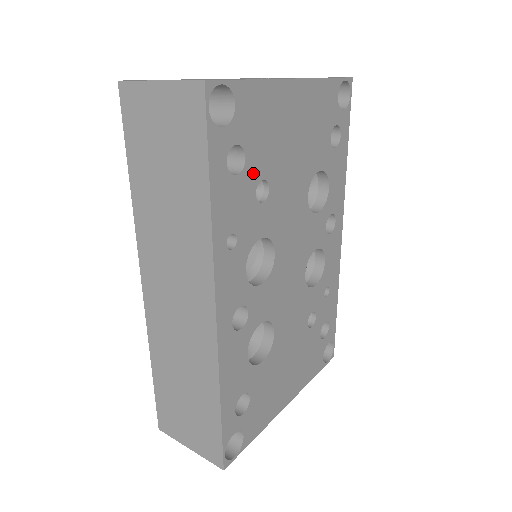
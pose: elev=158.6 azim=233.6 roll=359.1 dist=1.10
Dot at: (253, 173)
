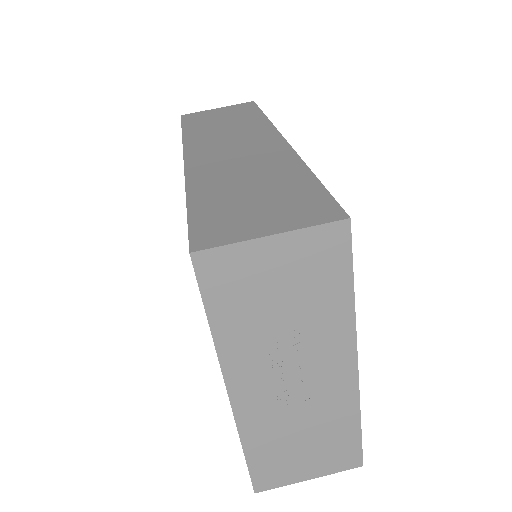
Dot at: occluded
